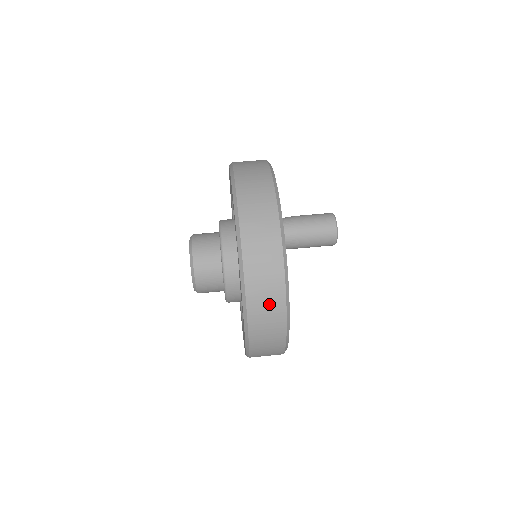
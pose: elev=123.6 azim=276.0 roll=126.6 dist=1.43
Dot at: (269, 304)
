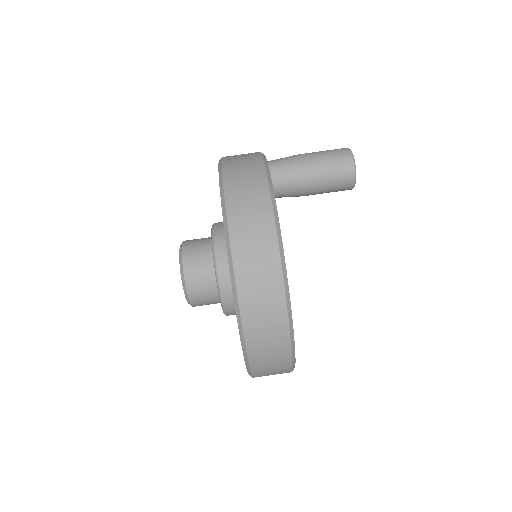
Dot at: occluded
